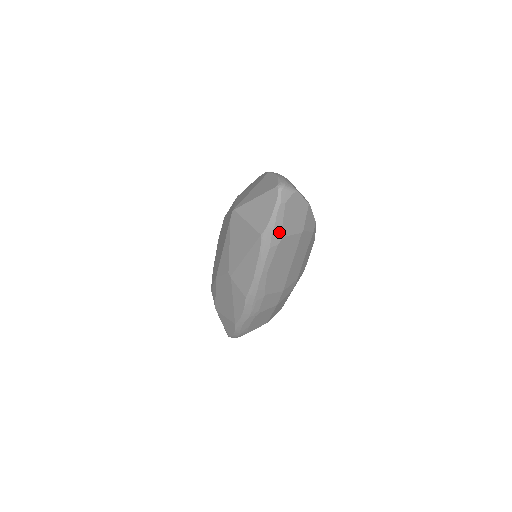
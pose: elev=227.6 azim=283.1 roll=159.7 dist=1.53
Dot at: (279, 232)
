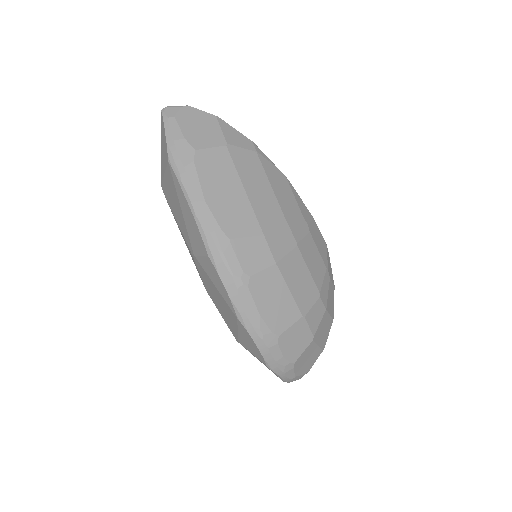
Dot at: (185, 147)
